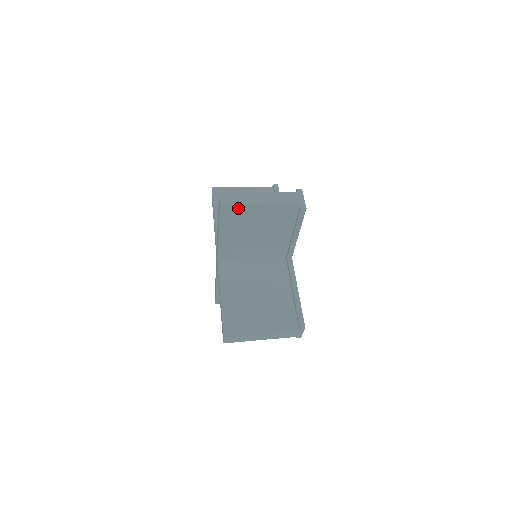
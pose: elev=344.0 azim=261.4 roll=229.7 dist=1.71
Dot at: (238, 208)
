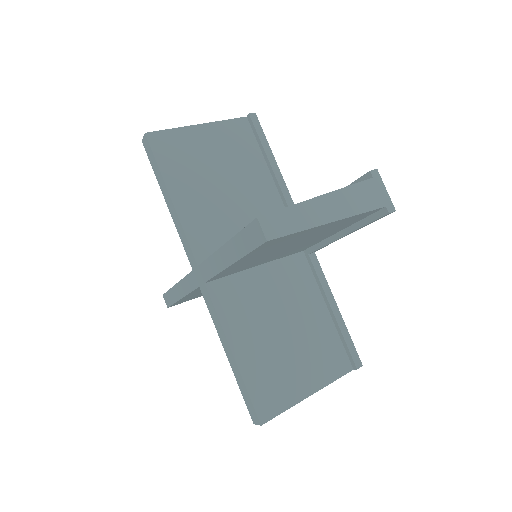
Dot at: (291, 236)
